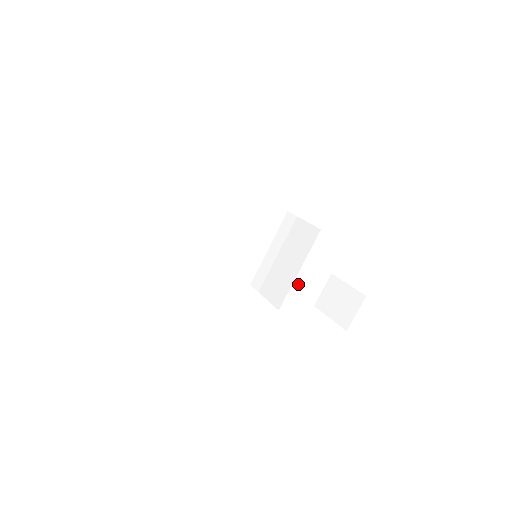
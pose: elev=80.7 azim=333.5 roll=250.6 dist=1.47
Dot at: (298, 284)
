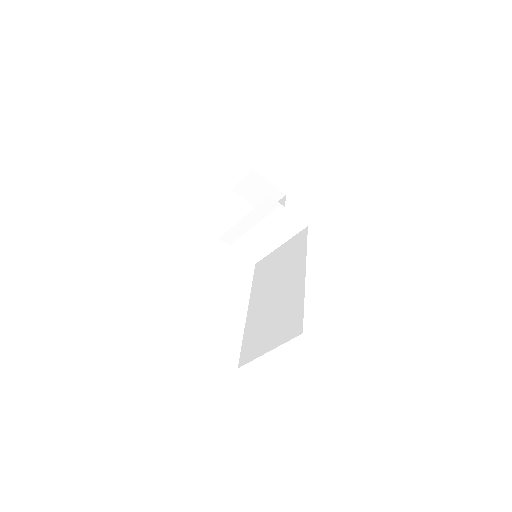
Dot at: occluded
